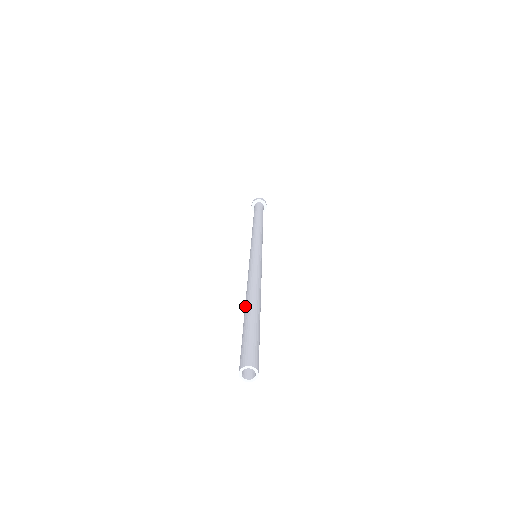
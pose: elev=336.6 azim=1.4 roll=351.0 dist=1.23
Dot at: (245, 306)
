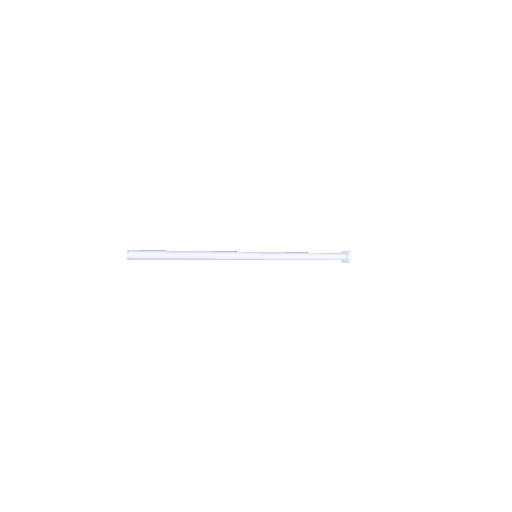
Dot at: occluded
